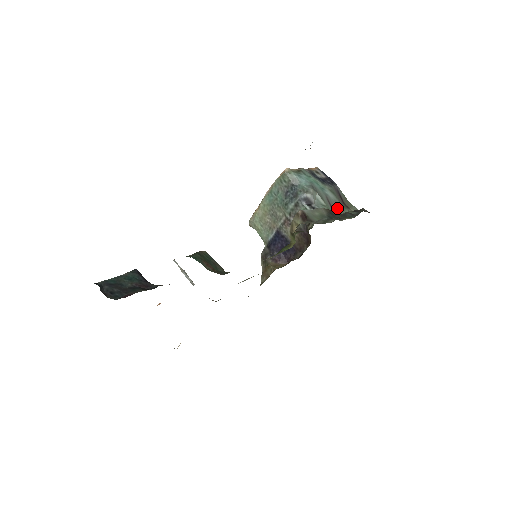
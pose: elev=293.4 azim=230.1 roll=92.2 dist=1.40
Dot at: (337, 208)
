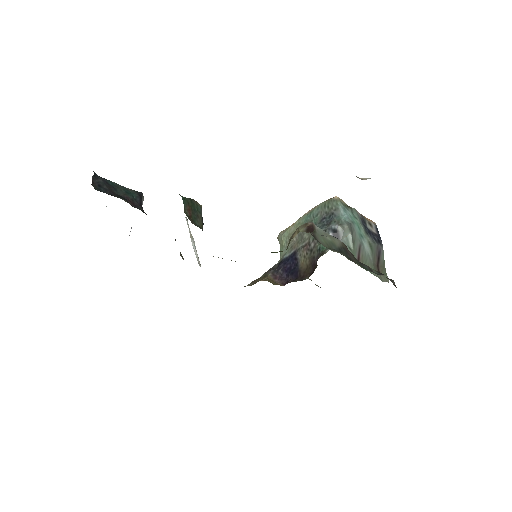
Dot at: (365, 263)
